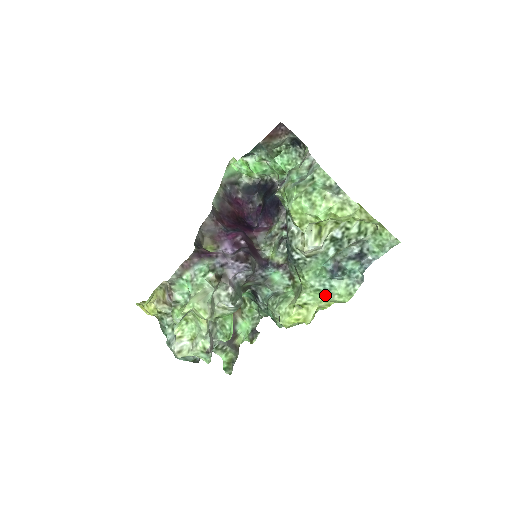
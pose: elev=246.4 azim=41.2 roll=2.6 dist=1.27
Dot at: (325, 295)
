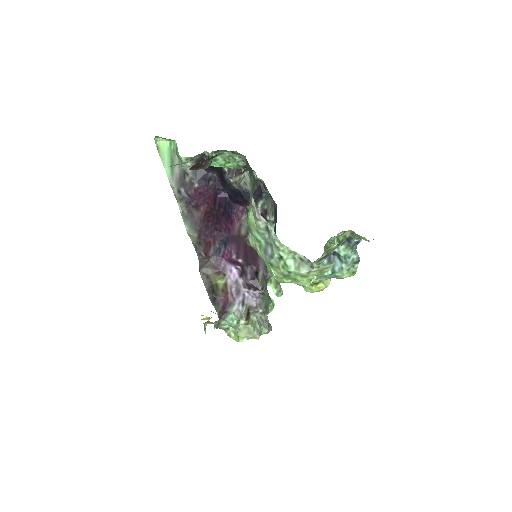
Dot at: occluded
